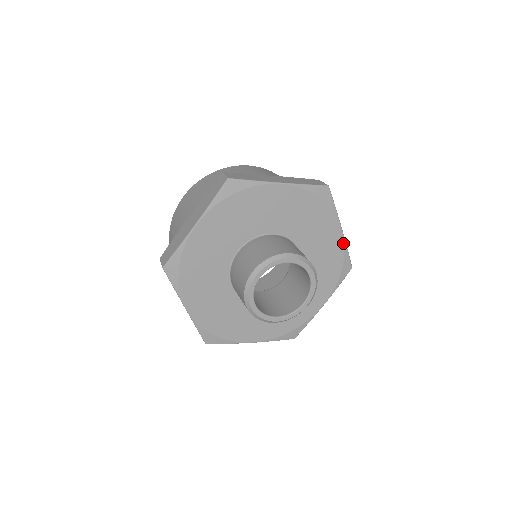
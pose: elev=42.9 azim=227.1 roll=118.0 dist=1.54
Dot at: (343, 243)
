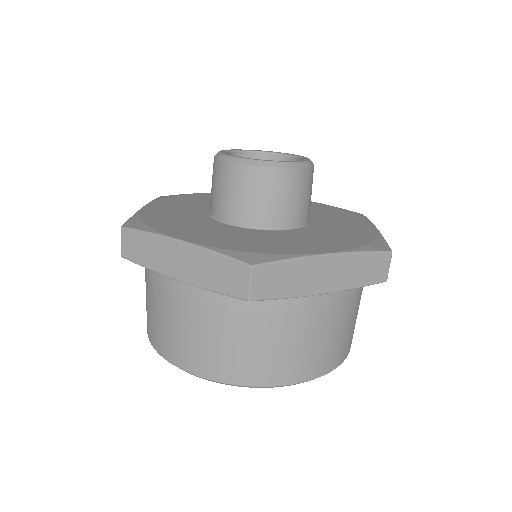
Dot at: (324, 205)
